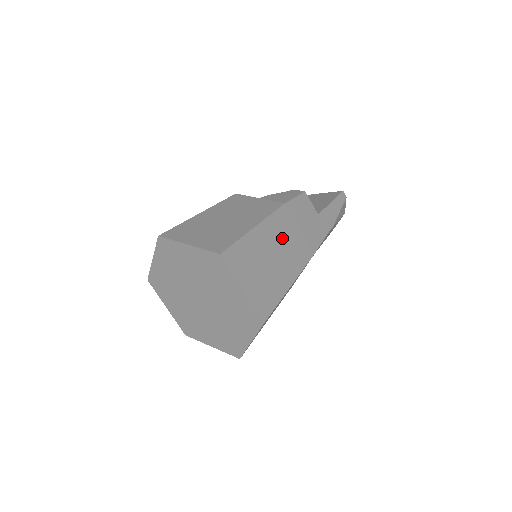
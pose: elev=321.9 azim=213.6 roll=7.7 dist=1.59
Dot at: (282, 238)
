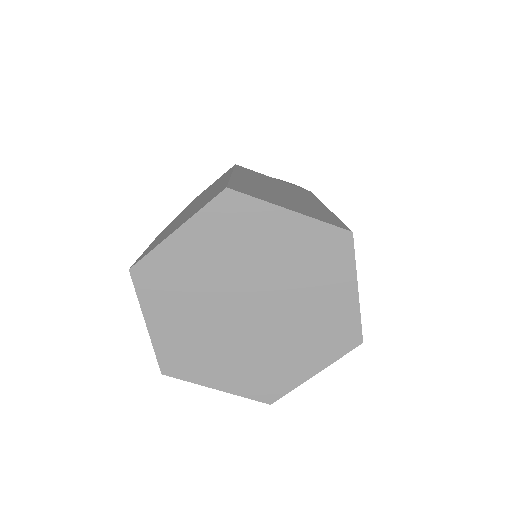
Dot at: occluded
